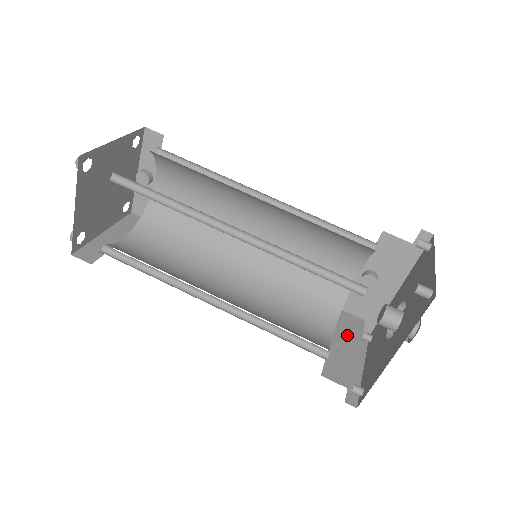
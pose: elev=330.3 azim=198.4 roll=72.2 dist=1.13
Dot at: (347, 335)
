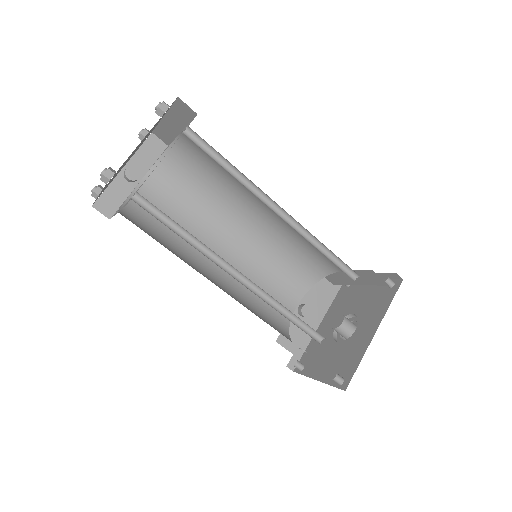
Dot at: occluded
